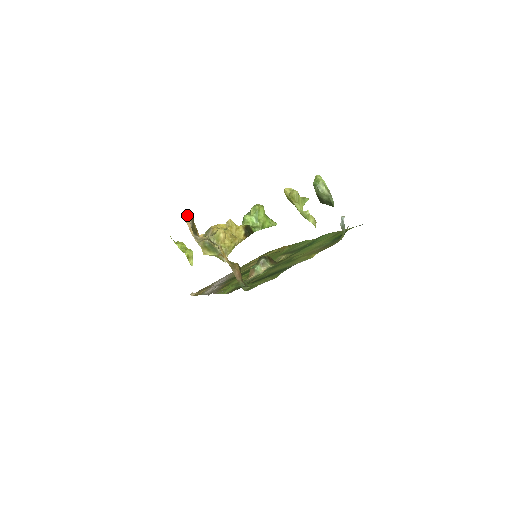
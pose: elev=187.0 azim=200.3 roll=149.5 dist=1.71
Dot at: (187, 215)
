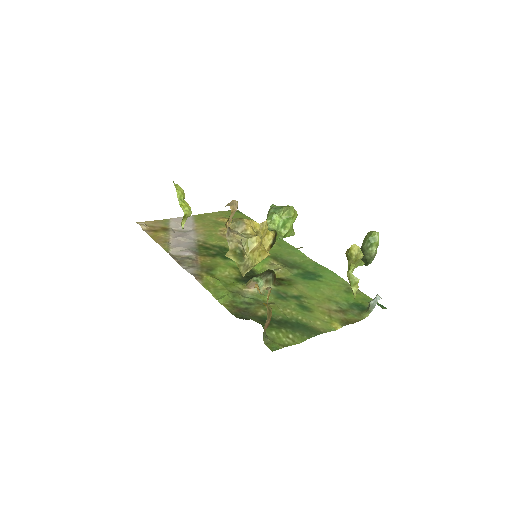
Dot at: (235, 203)
